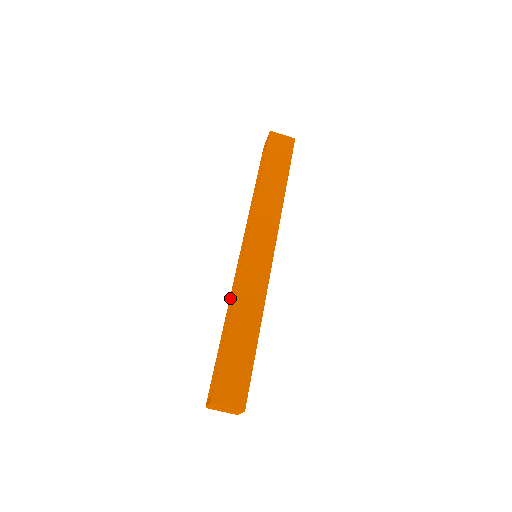
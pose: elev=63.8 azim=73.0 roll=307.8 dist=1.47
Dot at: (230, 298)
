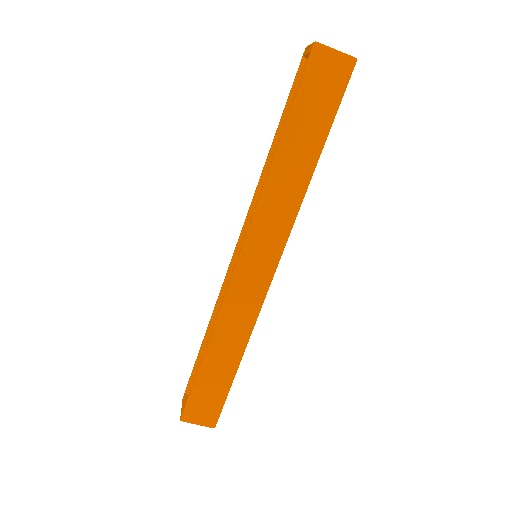
Dot at: (218, 297)
